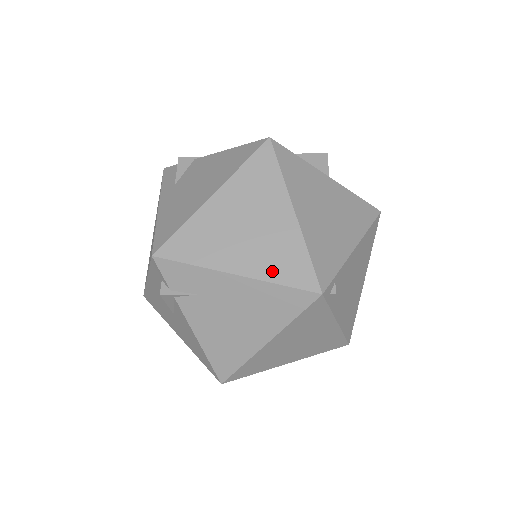
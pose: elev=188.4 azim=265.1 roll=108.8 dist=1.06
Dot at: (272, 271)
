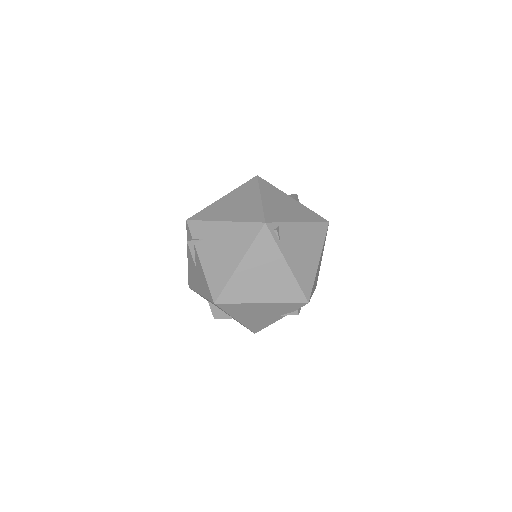
Dot at: (242, 218)
